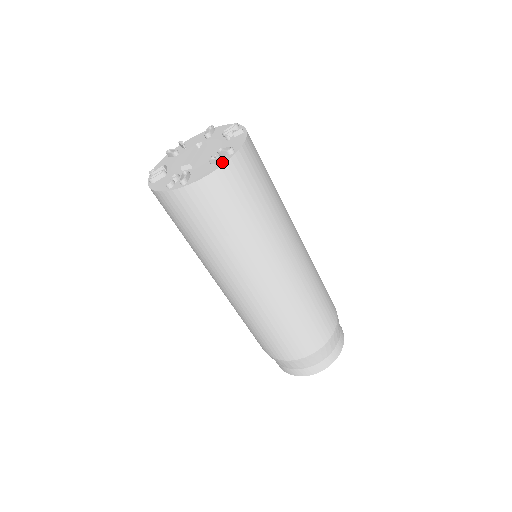
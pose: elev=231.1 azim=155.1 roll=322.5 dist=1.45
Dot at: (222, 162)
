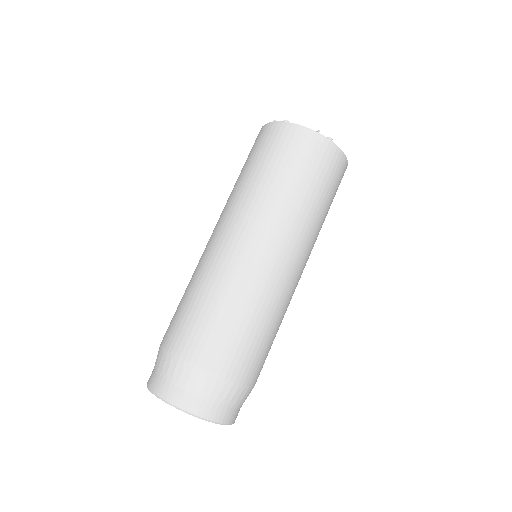
Dot at: (318, 134)
